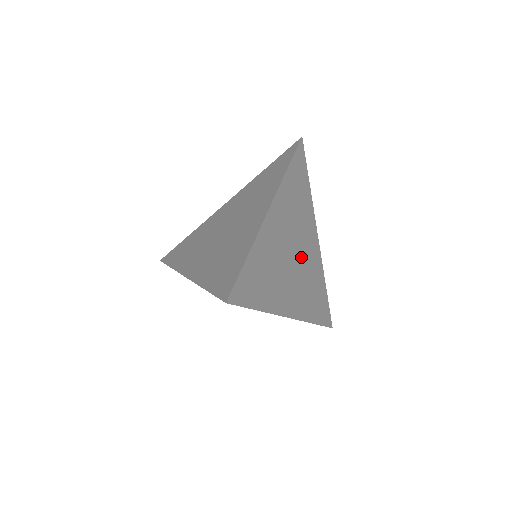
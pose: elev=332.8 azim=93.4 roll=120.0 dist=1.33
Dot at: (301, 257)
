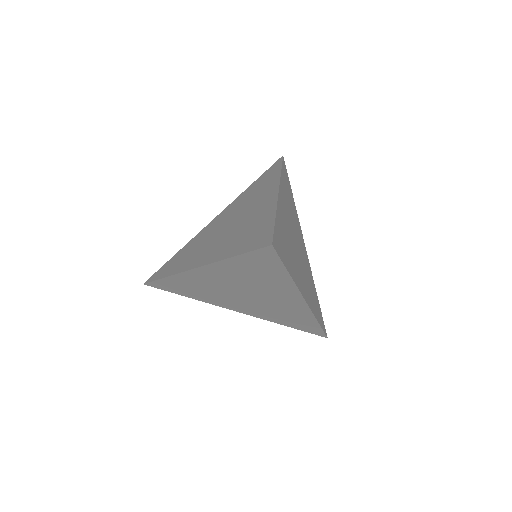
Dot at: (300, 252)
